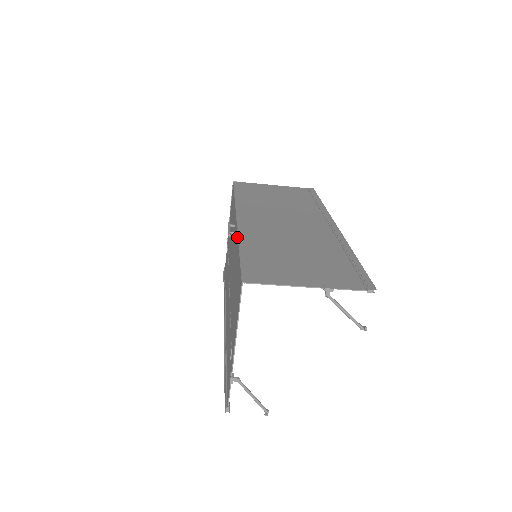
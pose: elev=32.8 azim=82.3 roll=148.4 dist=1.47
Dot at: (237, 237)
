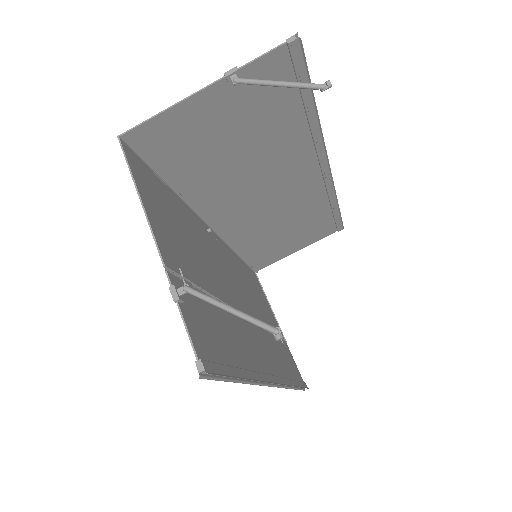
Dot at: (189, 210)
